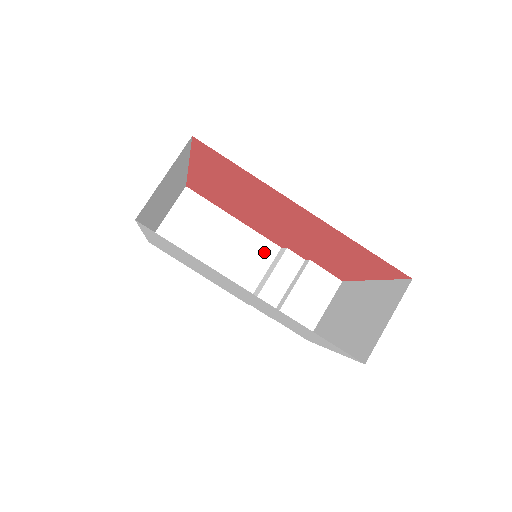
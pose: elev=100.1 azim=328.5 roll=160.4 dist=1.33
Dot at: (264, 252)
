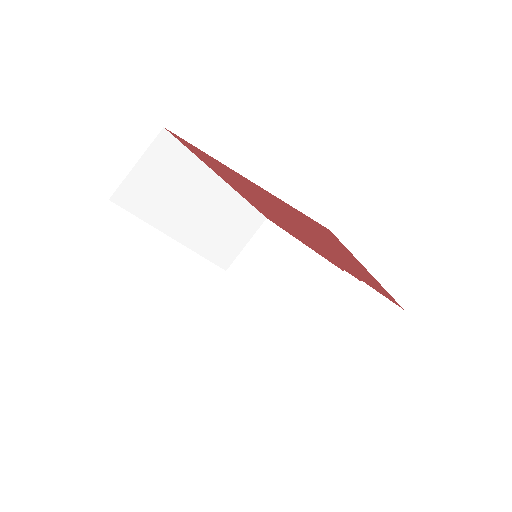
Dot at: (328, 280)
